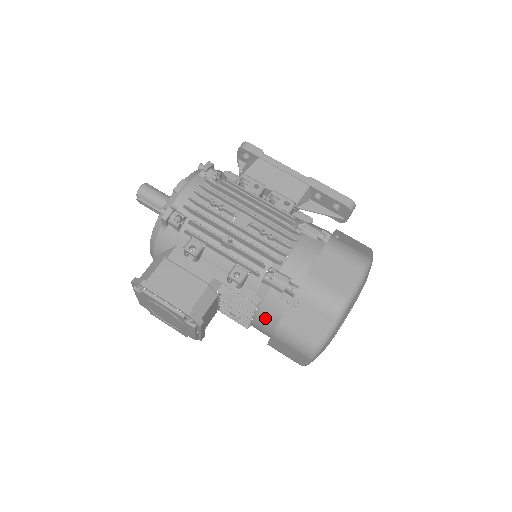
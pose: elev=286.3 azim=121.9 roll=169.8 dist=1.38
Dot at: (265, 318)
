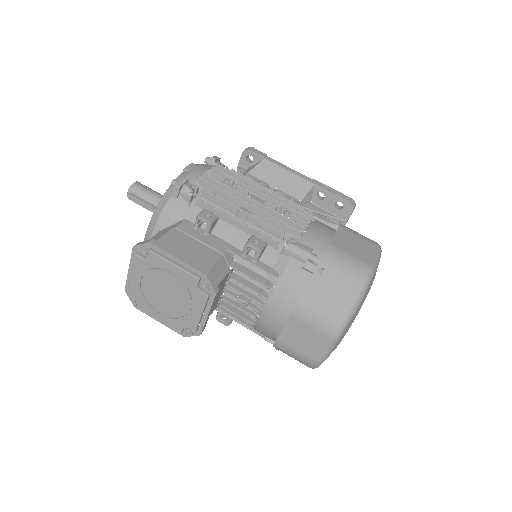
Dot at: (282, 296)
